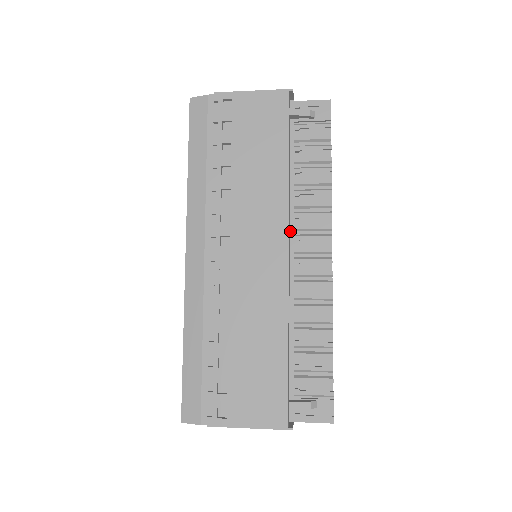
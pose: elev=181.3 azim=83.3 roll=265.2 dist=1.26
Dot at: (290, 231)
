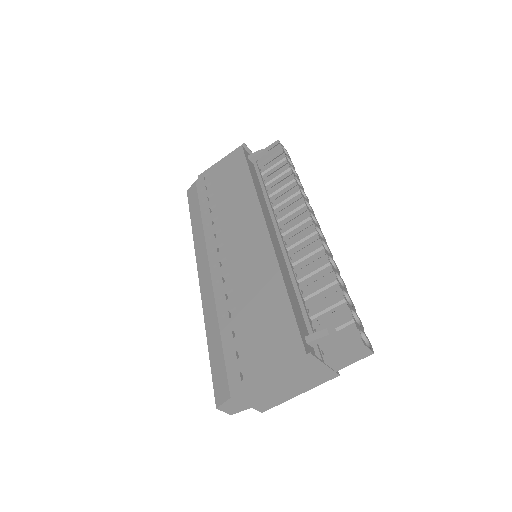
Dot at: (273, 222)
